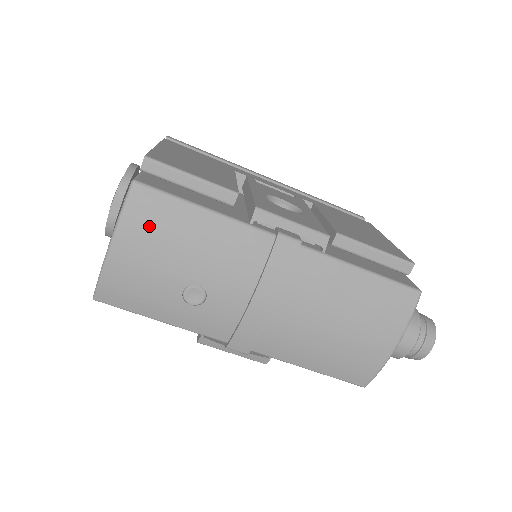
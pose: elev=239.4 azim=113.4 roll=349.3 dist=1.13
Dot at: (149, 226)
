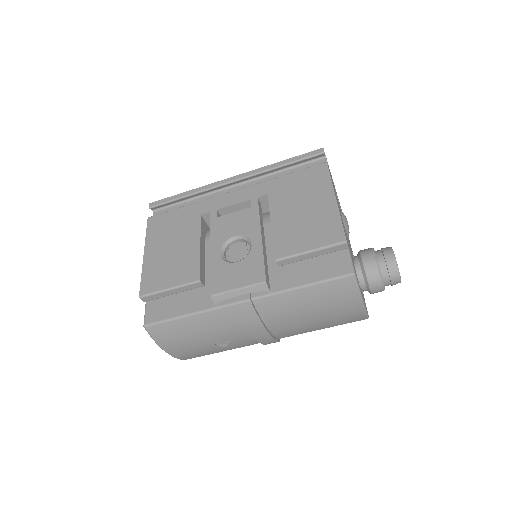
Dot at: (170, 338)
